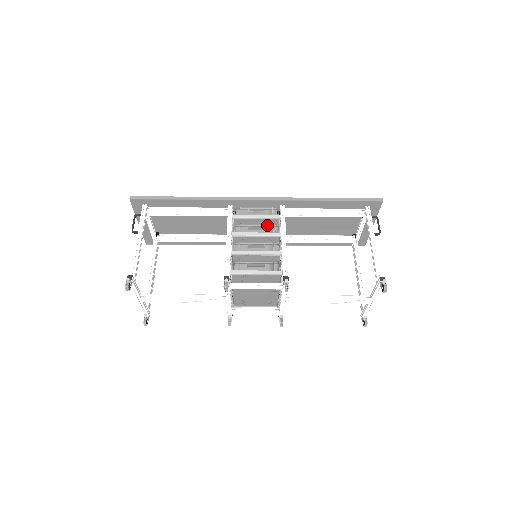
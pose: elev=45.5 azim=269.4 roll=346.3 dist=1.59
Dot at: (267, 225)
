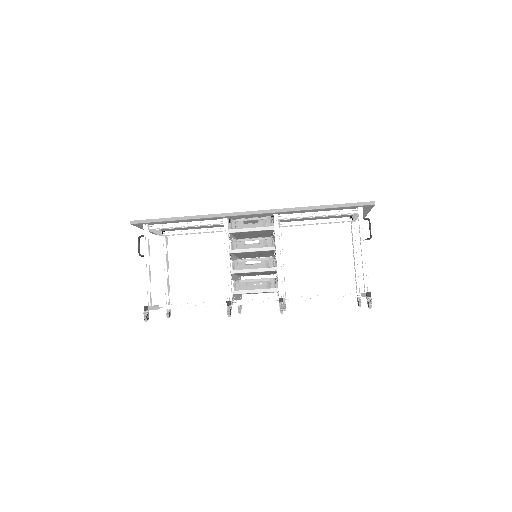
Dot at: (262, 238)
